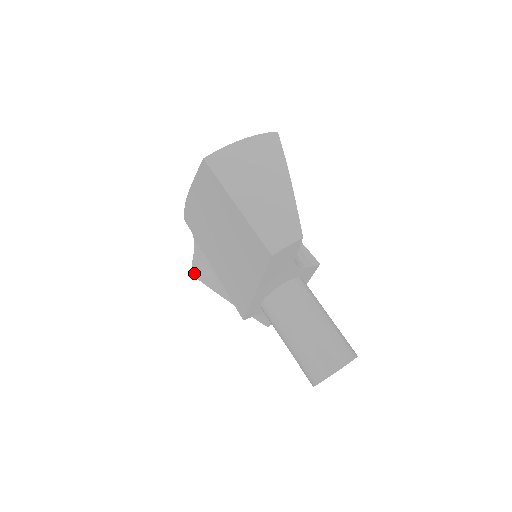
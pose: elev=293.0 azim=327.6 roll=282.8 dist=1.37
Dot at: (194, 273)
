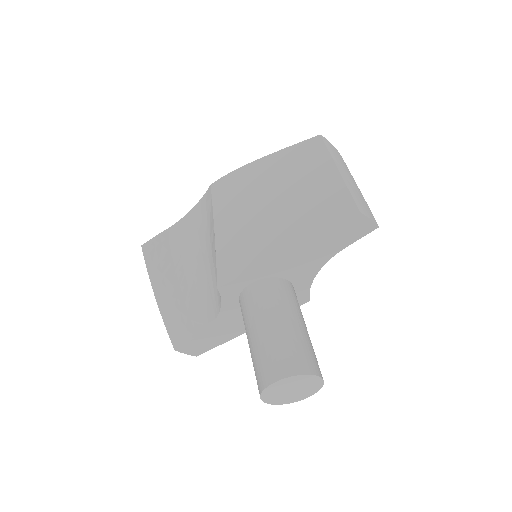
Dot at: (146, 246)
